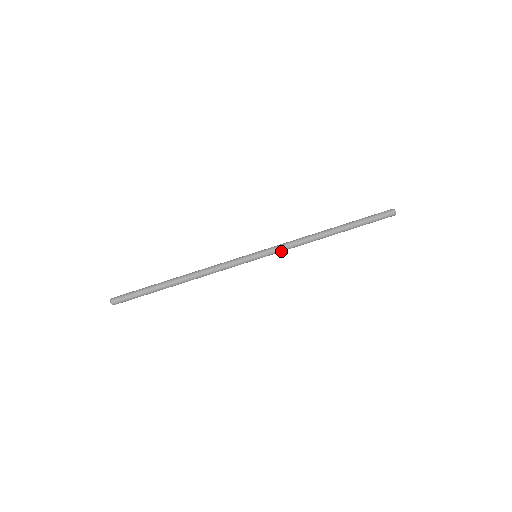
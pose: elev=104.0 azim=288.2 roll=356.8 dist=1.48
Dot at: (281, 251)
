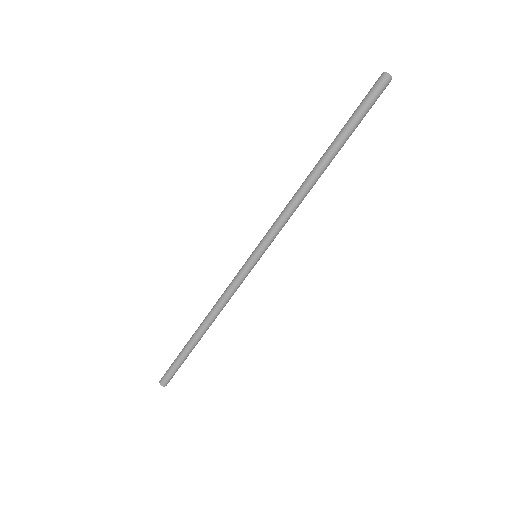
Dot at: (278, 230)
